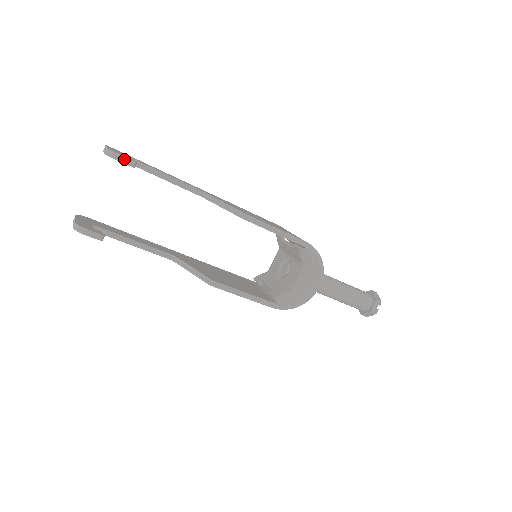
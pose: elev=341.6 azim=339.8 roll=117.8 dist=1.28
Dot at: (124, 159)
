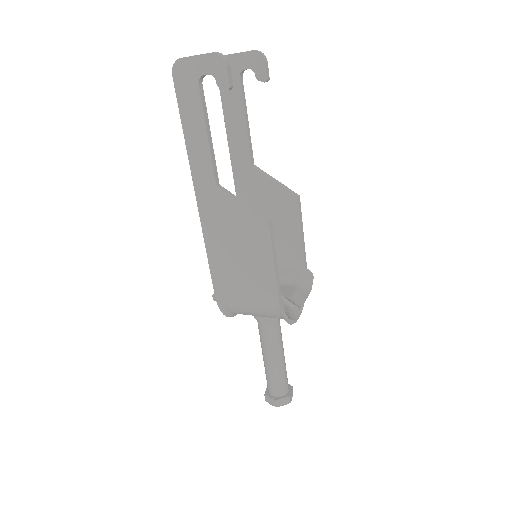
Dot at: (267, 68)
